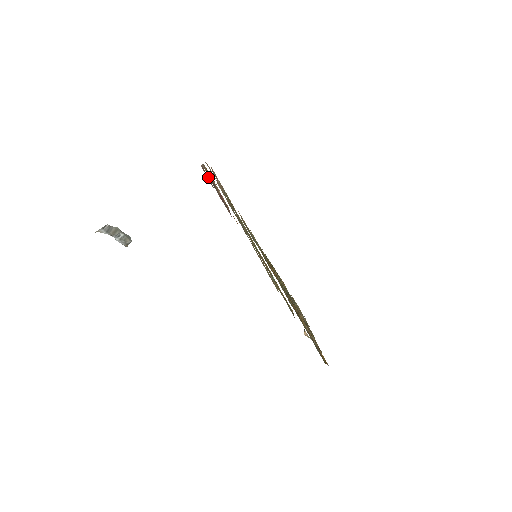
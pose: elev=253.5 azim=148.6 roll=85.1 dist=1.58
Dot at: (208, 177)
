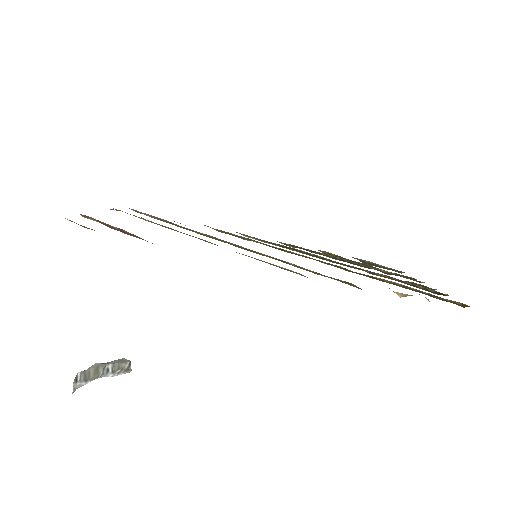
Dot at: occluded
